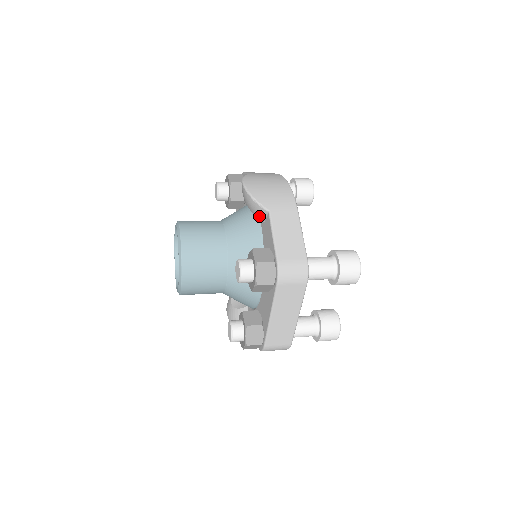
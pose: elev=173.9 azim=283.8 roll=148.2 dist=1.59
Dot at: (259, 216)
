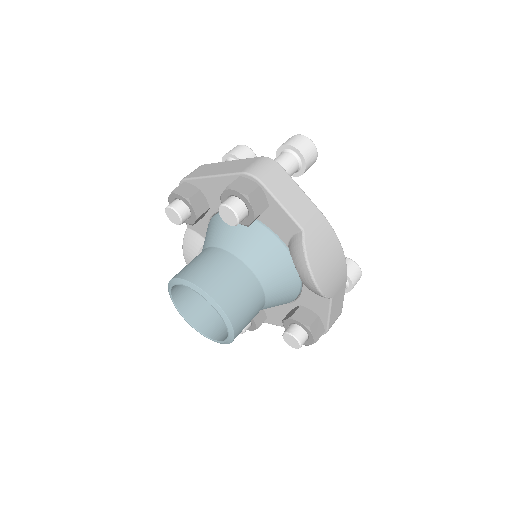
Dot at: occluded
